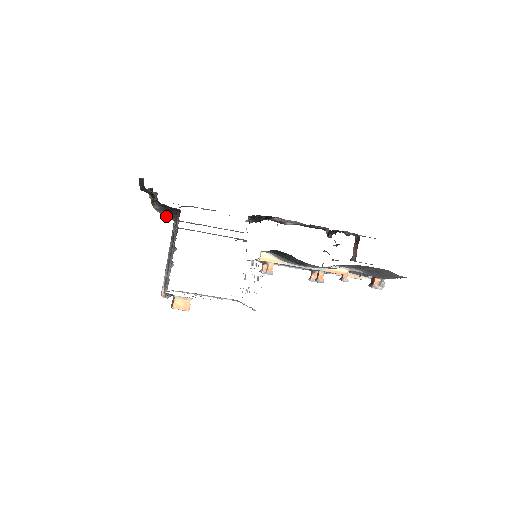
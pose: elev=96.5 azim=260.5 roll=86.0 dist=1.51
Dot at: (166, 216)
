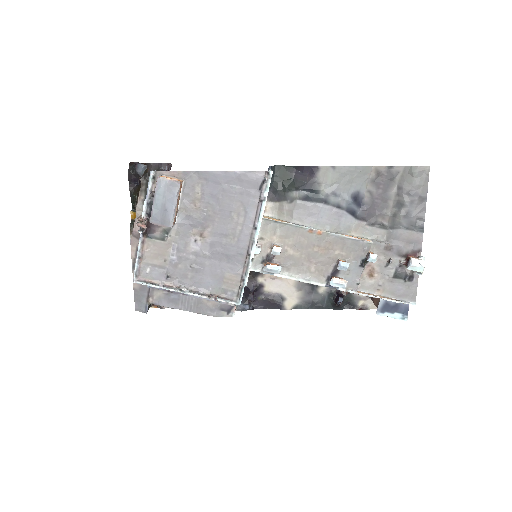
Dot at: occluded
